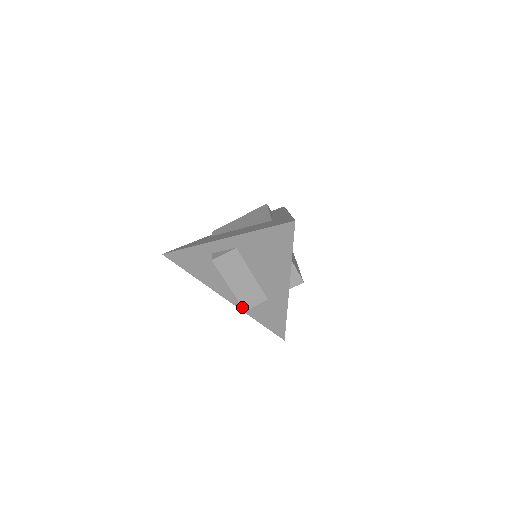
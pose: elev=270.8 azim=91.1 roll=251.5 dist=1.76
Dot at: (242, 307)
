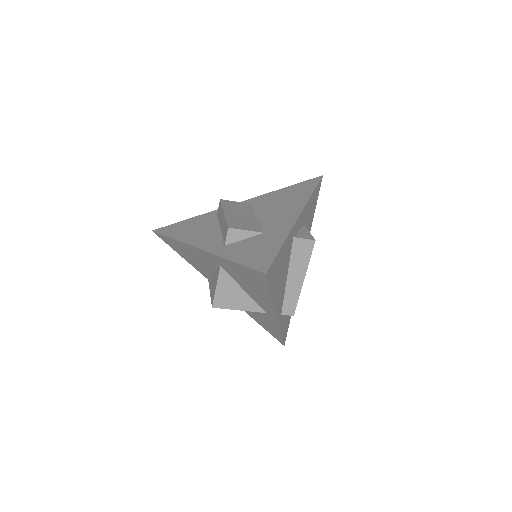
Dot at: (227, 225)
